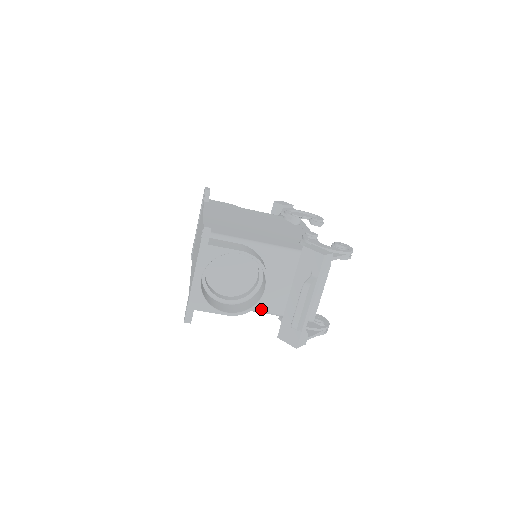
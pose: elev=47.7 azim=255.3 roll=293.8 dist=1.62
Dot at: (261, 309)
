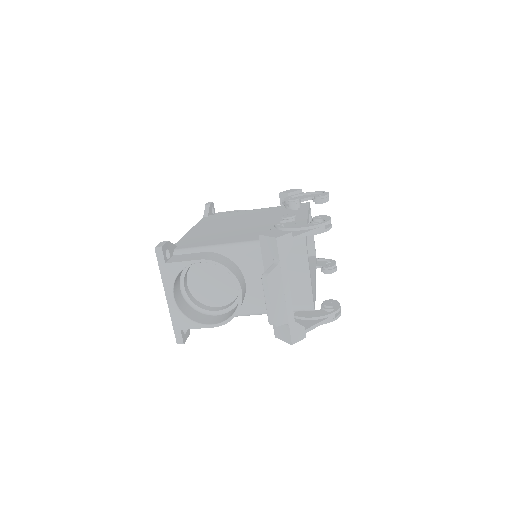
Dot at: (254, 311)
